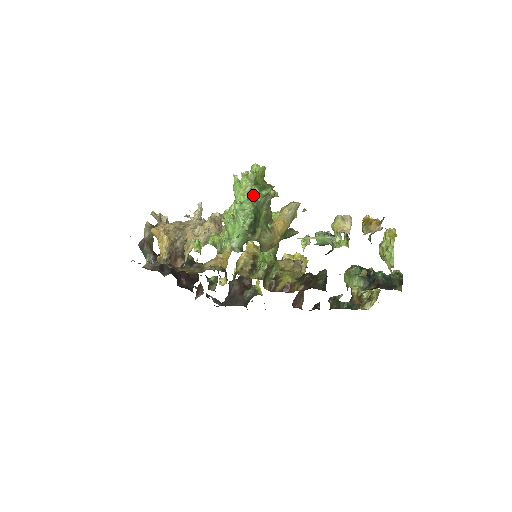
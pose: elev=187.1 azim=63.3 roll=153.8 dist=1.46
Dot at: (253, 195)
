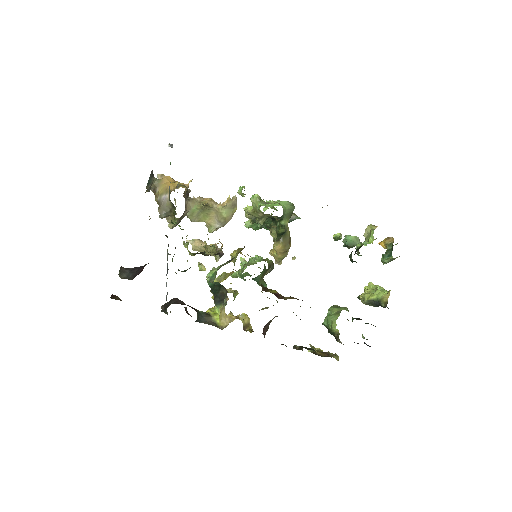
Dot at: occluded
